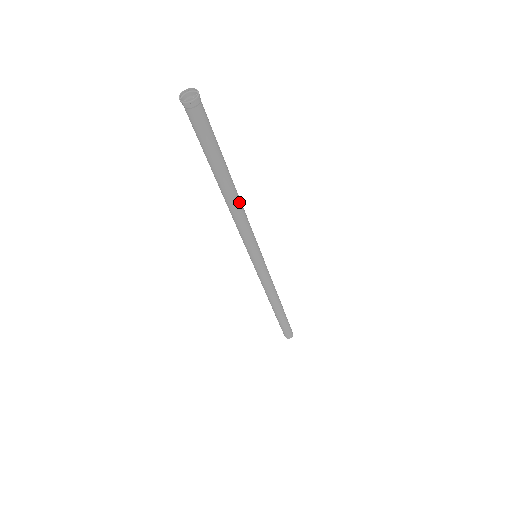
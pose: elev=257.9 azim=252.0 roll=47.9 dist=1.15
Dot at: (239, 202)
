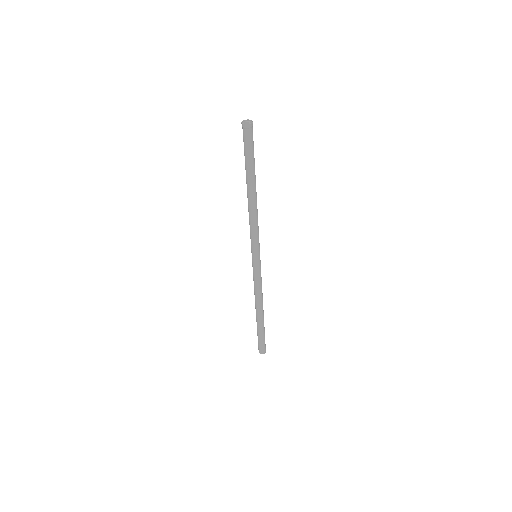
Dot at: (256, 204)
